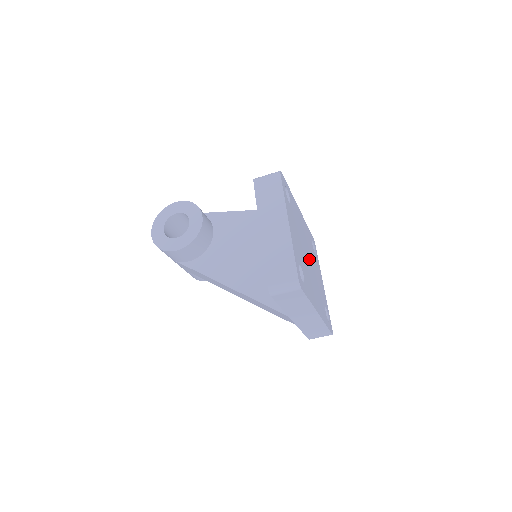
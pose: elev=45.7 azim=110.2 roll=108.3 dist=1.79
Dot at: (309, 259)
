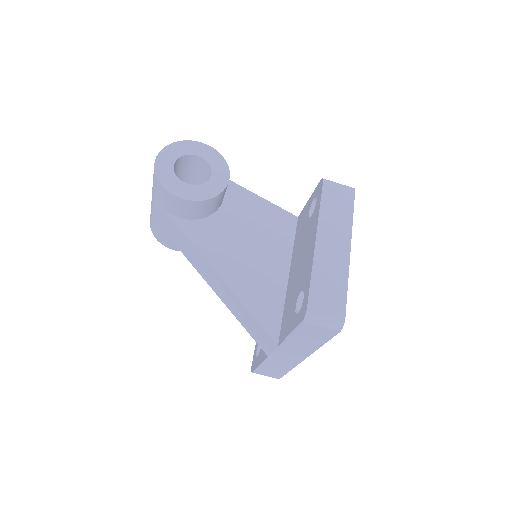
Dot at: occluded
